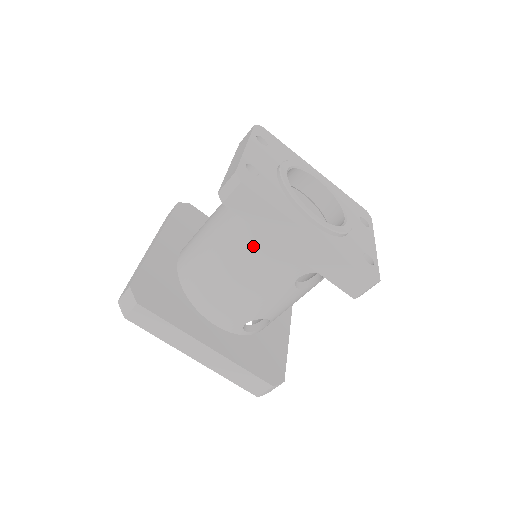
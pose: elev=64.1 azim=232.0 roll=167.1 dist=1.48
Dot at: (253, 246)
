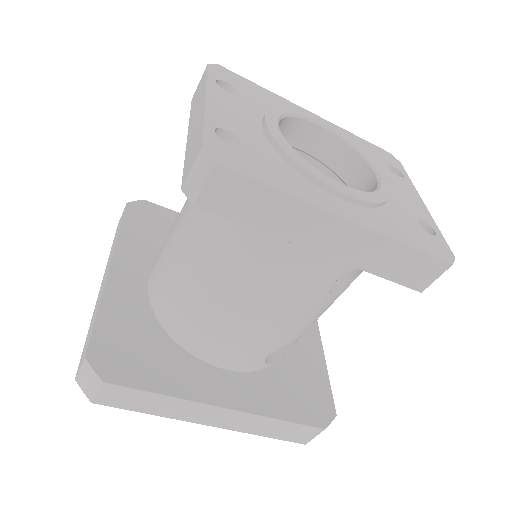
Dot at: (256, 255)
